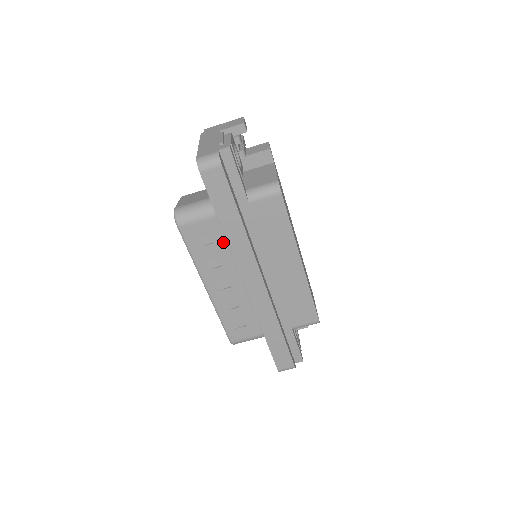
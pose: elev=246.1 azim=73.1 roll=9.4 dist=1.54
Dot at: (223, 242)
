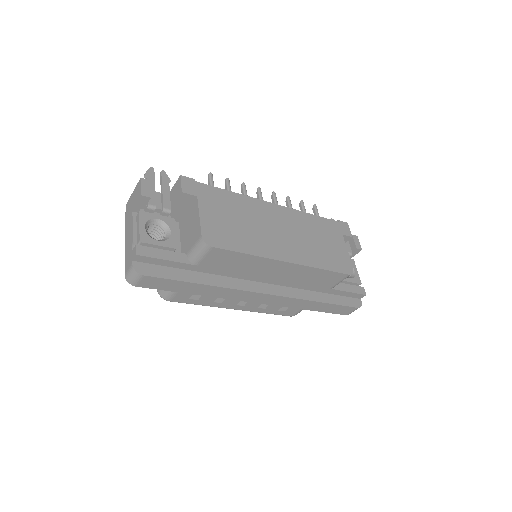
Dot at: occluded
